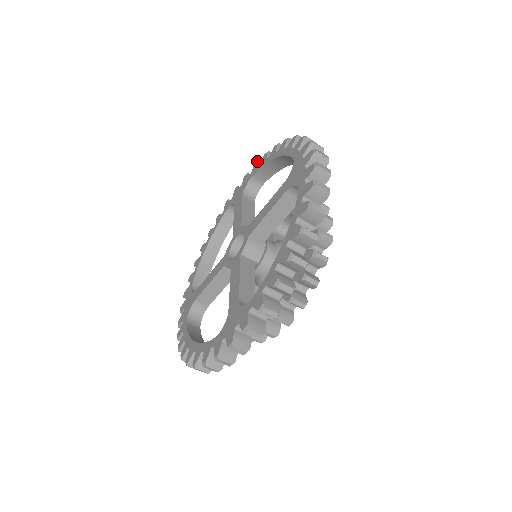
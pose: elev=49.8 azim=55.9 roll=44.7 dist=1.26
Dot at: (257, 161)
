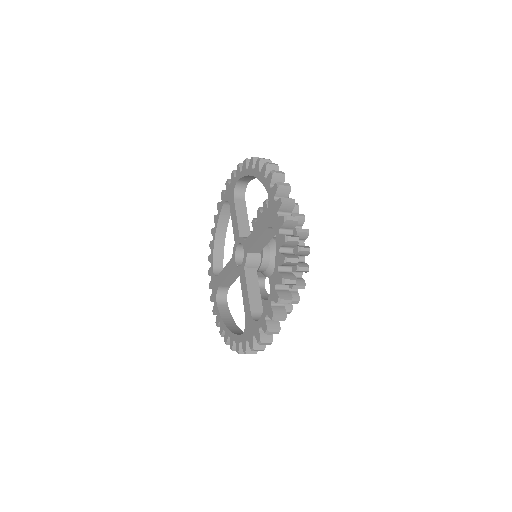
Dot at: (239, 164)
